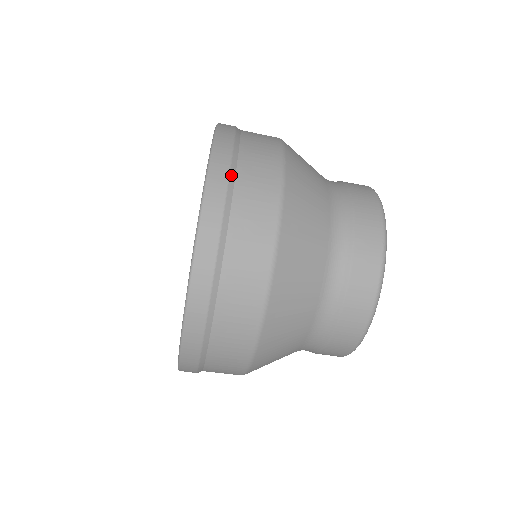
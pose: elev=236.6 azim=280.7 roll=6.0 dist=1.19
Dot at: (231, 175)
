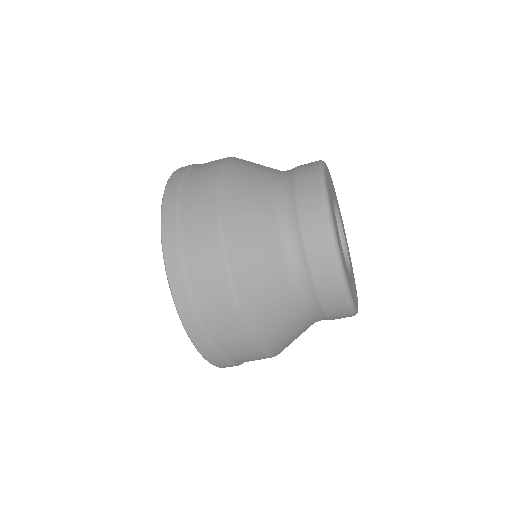
Dot at: (180, 243)
